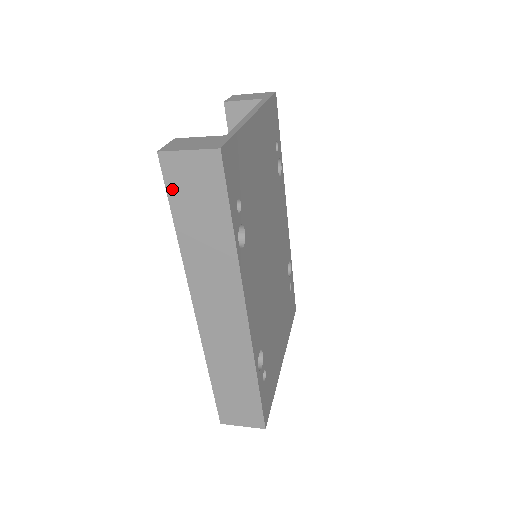
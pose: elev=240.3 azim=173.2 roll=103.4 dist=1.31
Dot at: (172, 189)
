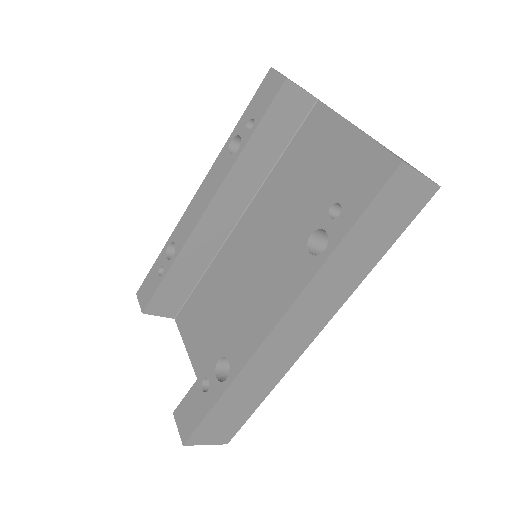
Dot at: (379, 201)
